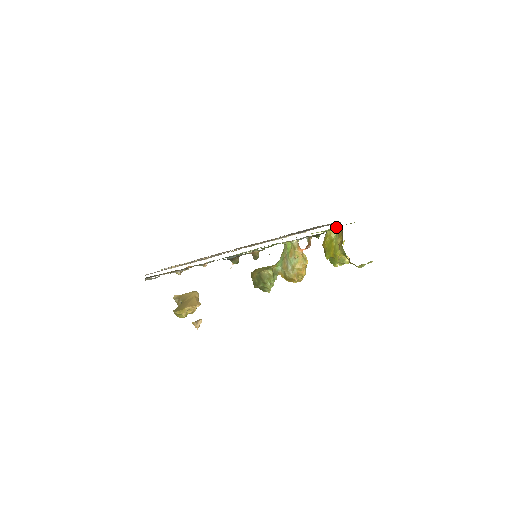
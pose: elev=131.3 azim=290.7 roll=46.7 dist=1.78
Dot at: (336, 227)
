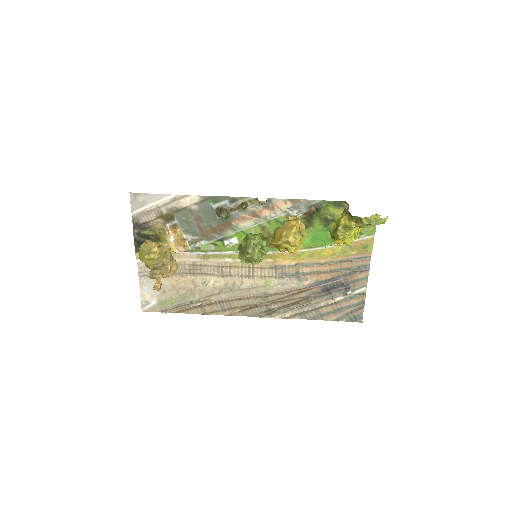
Dot at: occluded
